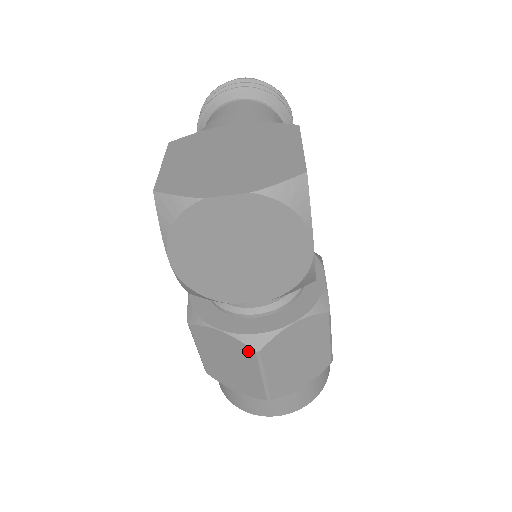
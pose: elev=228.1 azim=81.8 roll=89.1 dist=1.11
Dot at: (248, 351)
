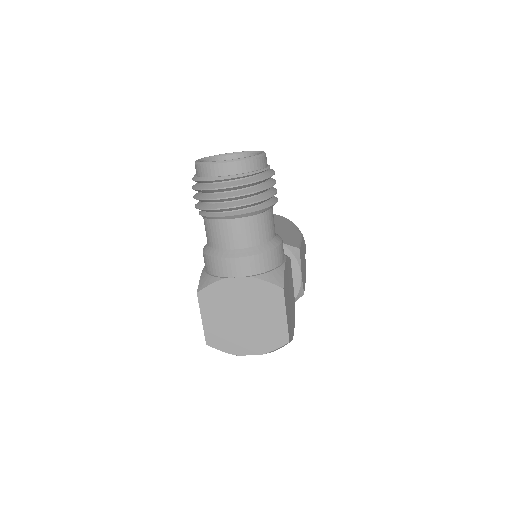
Dot at: occluded
